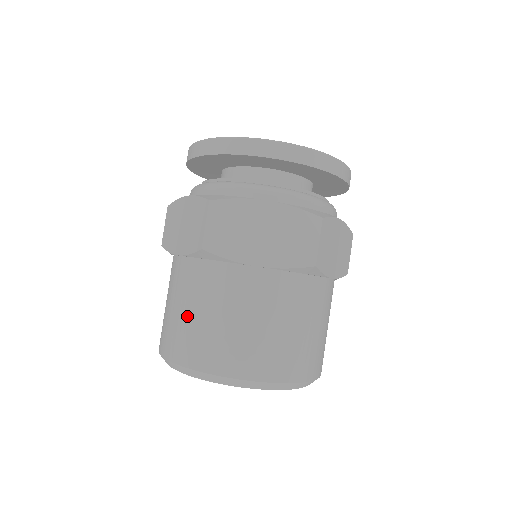
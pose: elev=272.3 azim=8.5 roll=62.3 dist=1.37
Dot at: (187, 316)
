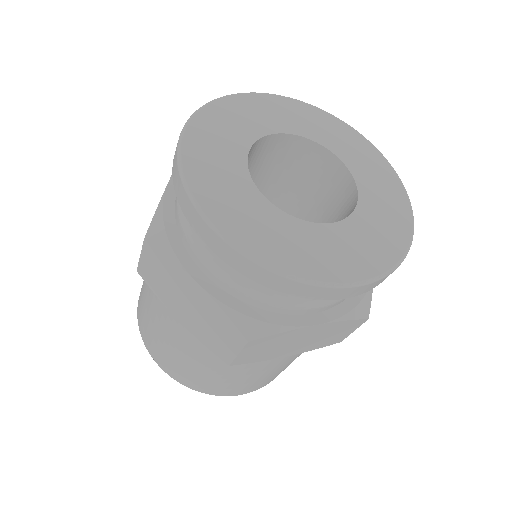
Dot at: (195, 368)
